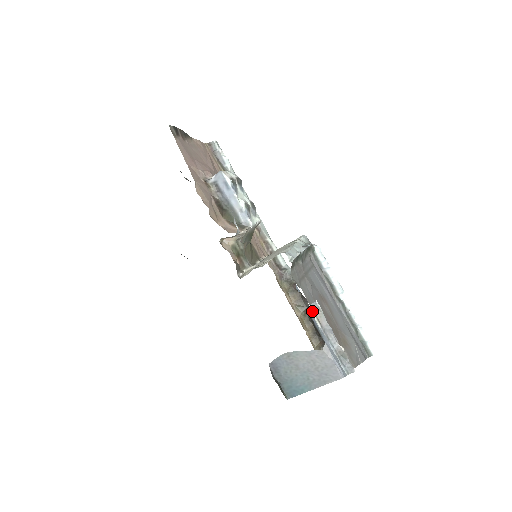
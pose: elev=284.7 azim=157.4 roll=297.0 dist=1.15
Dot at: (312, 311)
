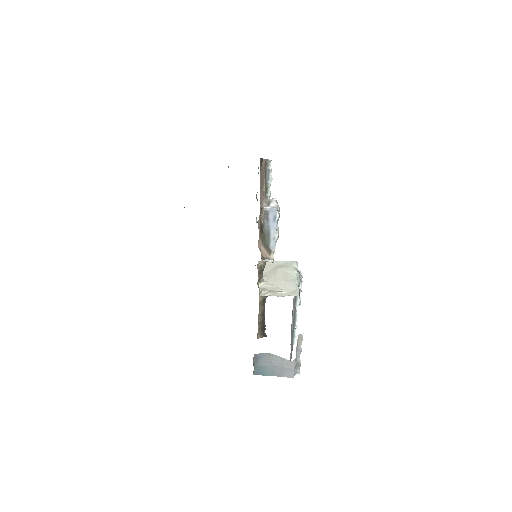
Dot at: occluded
